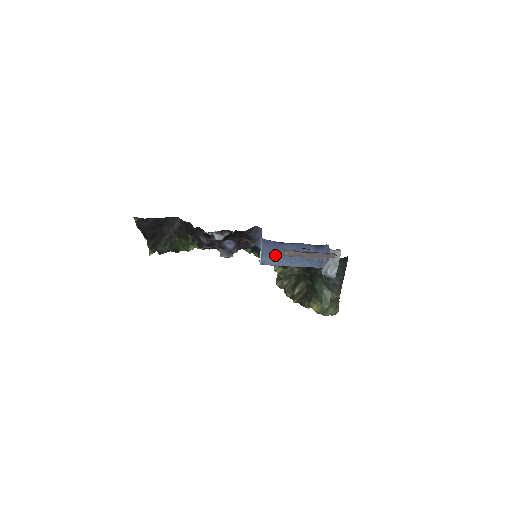
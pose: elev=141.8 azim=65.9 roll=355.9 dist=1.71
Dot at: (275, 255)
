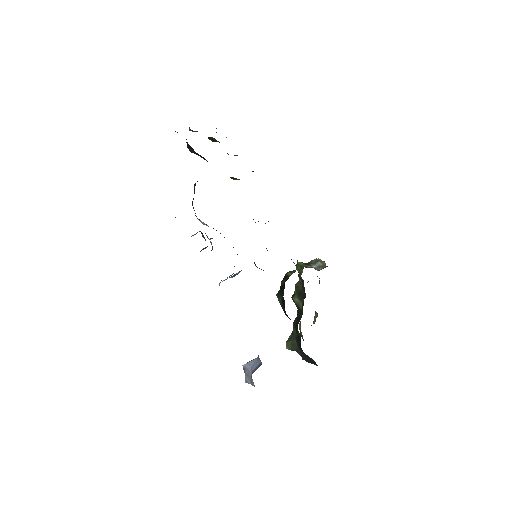
Dot at: occluded
